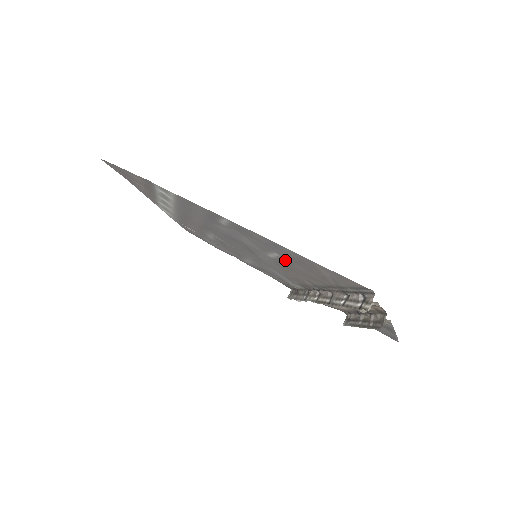
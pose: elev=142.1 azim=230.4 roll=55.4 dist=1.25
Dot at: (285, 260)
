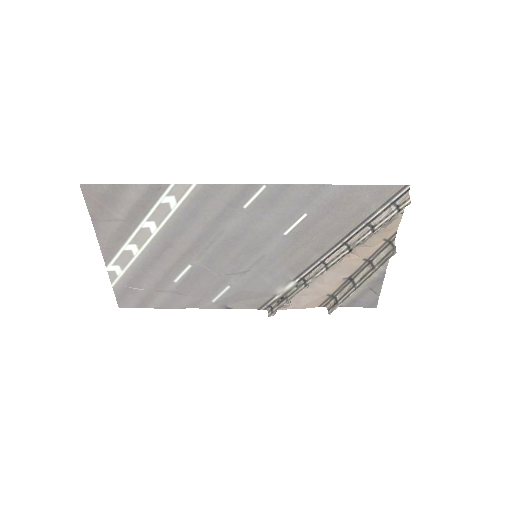
Dot at: (310, 221)
